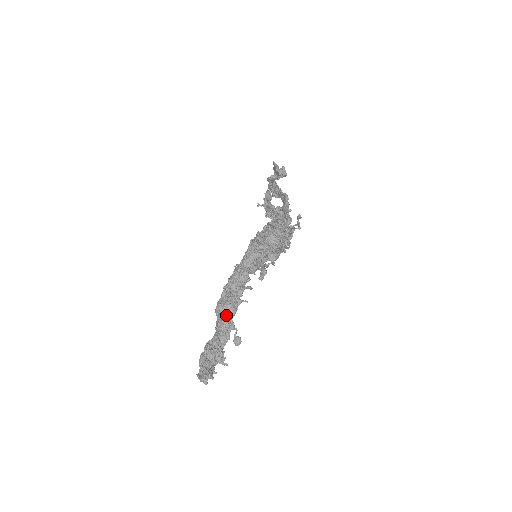
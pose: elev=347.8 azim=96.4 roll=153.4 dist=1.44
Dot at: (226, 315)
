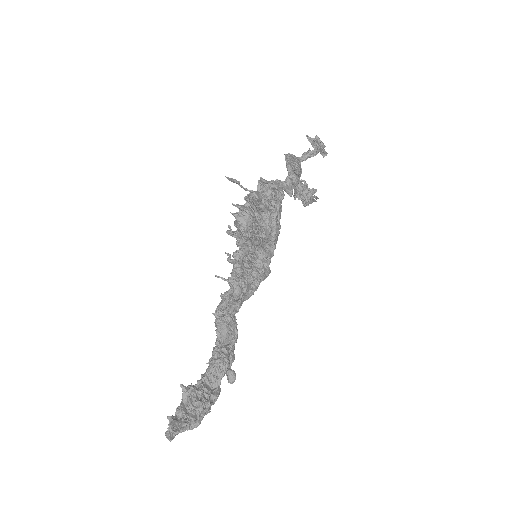
Dot at: (226, 343)
